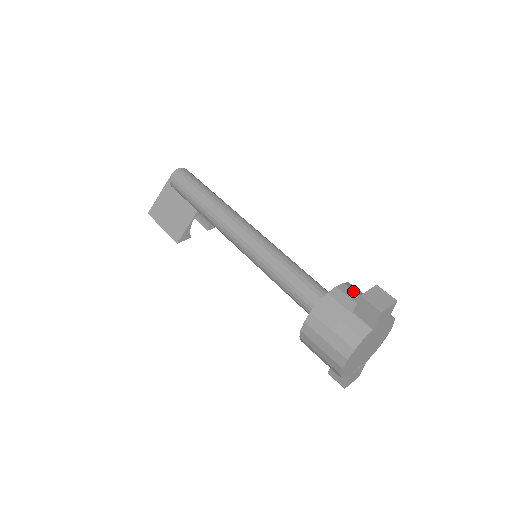
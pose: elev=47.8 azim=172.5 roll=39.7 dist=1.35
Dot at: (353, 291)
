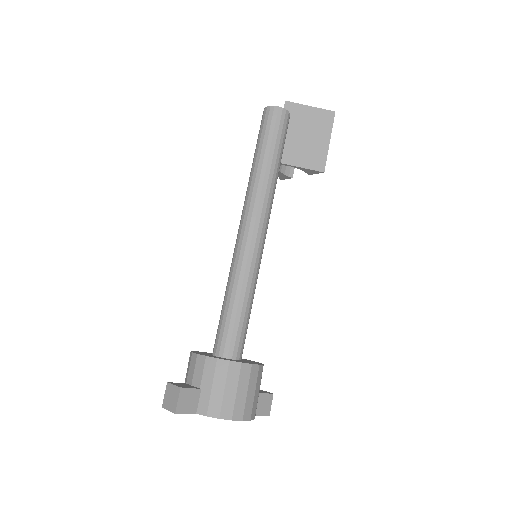
Dot at: (202, 369)
